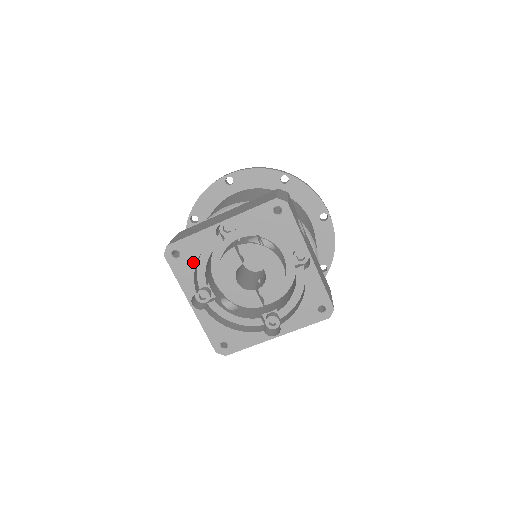
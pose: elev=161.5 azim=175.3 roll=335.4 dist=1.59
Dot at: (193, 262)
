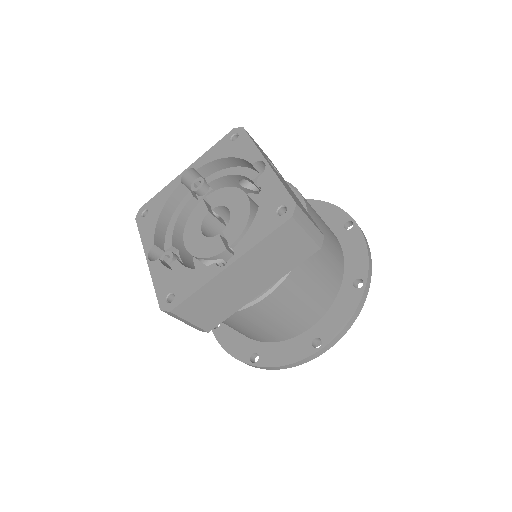
Dot at: (157, 214)
